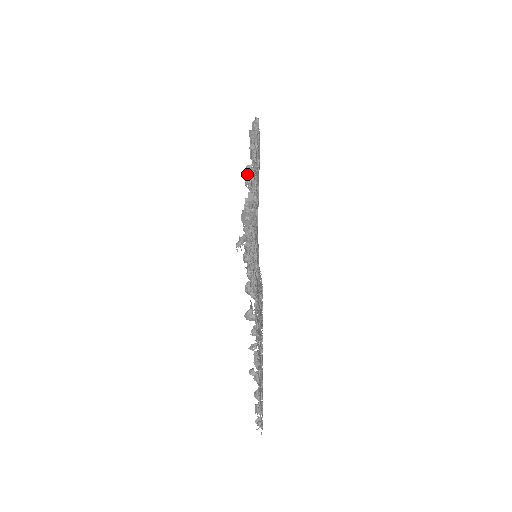
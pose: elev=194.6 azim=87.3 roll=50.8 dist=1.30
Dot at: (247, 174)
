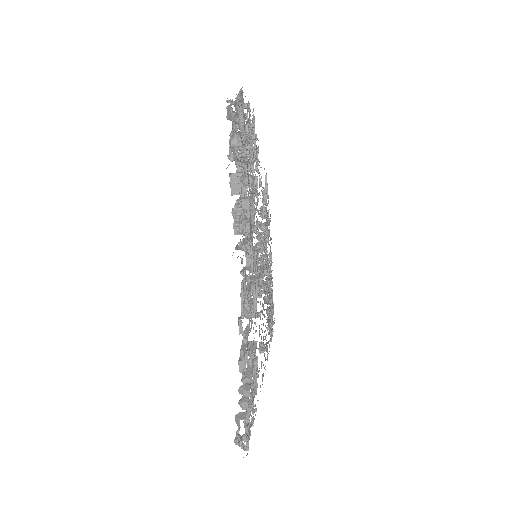
Dot at: (230, 158)
